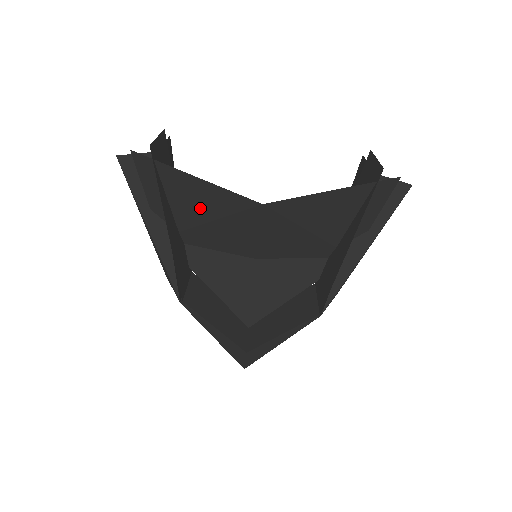
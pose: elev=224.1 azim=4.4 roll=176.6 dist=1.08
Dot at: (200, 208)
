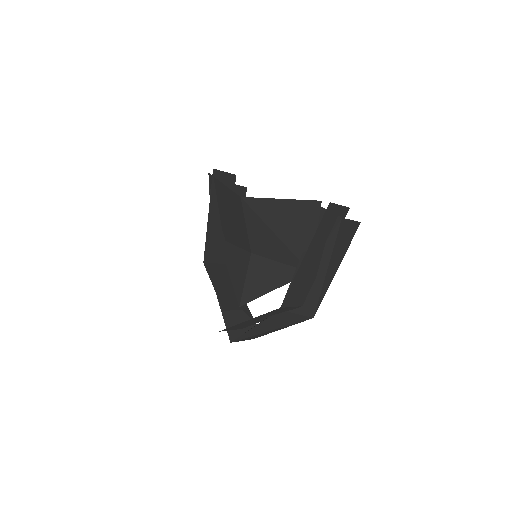
Dot at: (226, 207)
